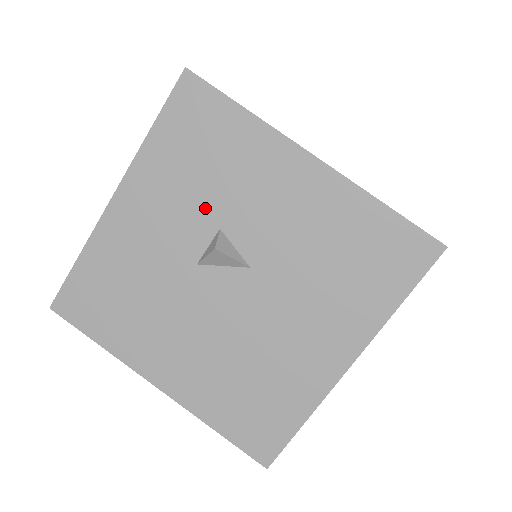
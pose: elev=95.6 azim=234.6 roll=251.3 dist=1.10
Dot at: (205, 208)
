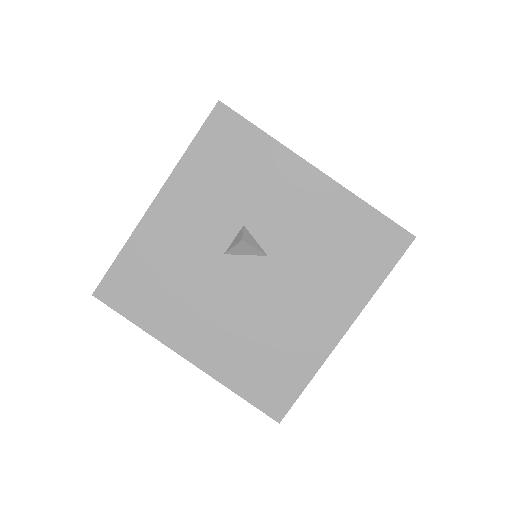
Dot at: (232, 209)
